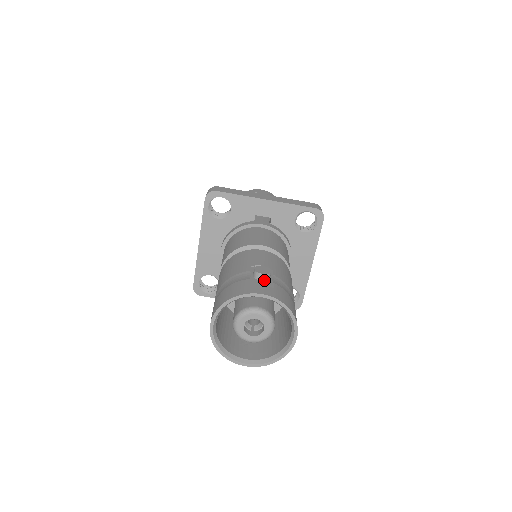
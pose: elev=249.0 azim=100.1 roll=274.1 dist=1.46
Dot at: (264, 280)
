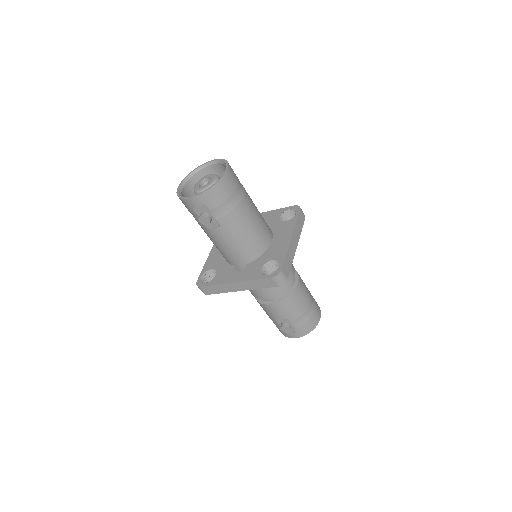
Dot at: occluded
